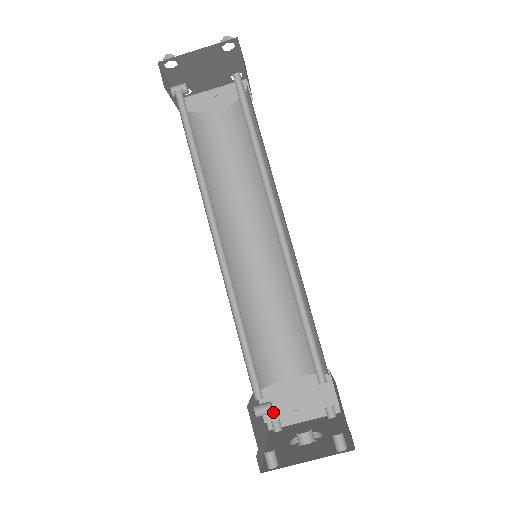
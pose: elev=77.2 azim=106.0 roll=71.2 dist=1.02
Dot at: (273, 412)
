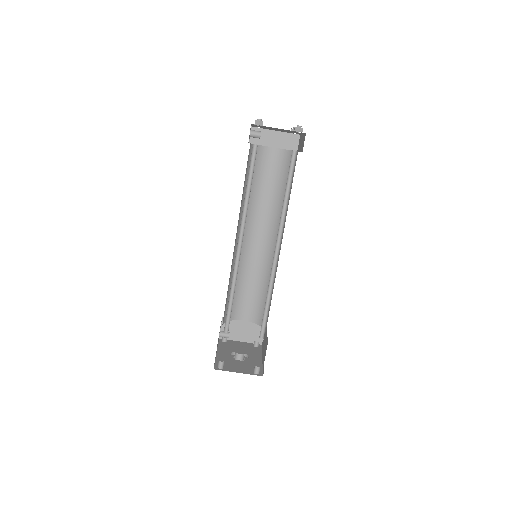
Dot at: occluded
